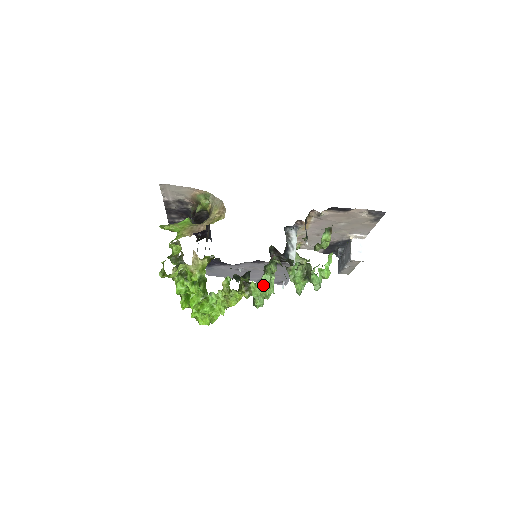
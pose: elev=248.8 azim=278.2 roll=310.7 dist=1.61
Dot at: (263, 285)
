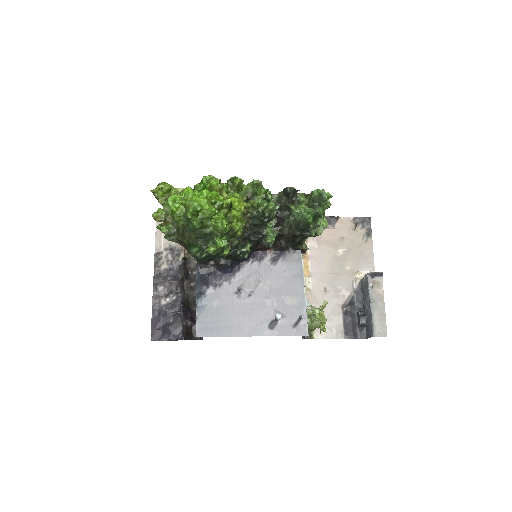
Dot at: (264, 190)
